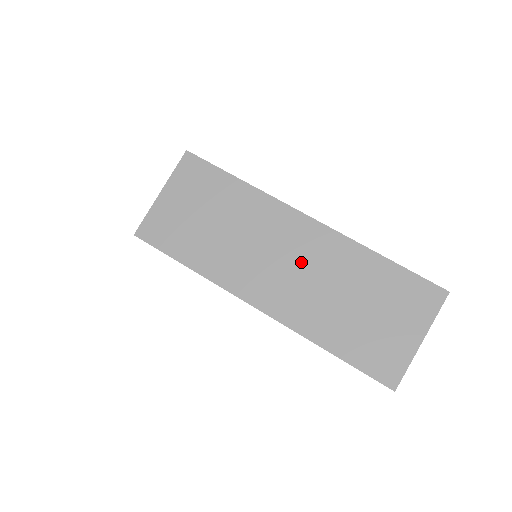
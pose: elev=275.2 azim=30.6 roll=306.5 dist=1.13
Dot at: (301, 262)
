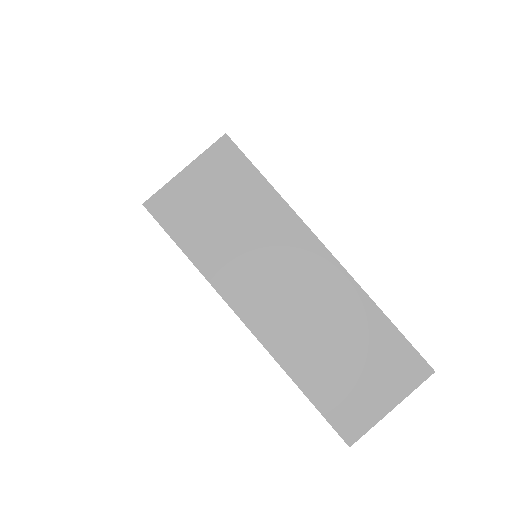
Dot at: (304, 293)
